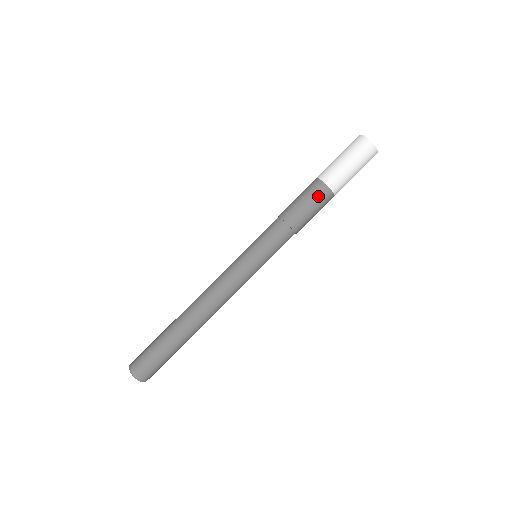
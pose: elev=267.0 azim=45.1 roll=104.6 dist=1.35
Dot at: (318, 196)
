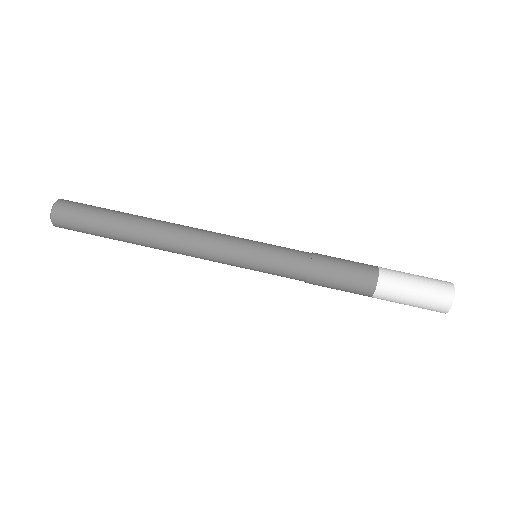
Dot at: (362, 267)
